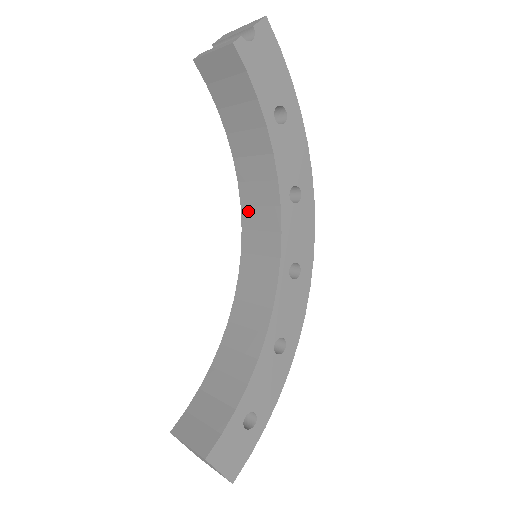
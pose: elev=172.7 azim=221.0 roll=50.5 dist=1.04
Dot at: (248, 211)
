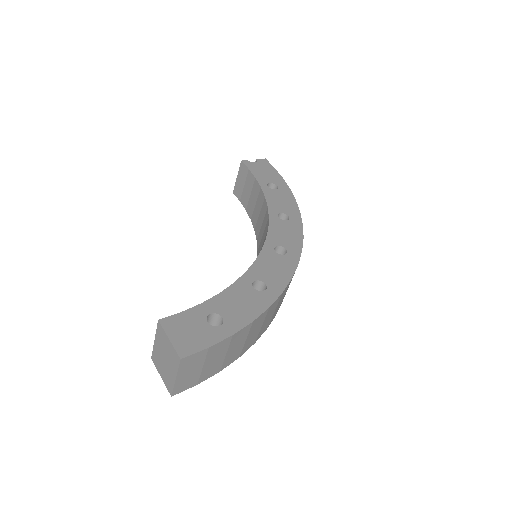
Dot at: (259, 247)
